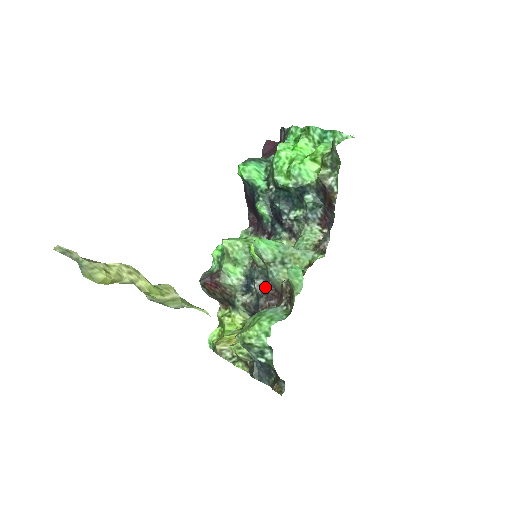
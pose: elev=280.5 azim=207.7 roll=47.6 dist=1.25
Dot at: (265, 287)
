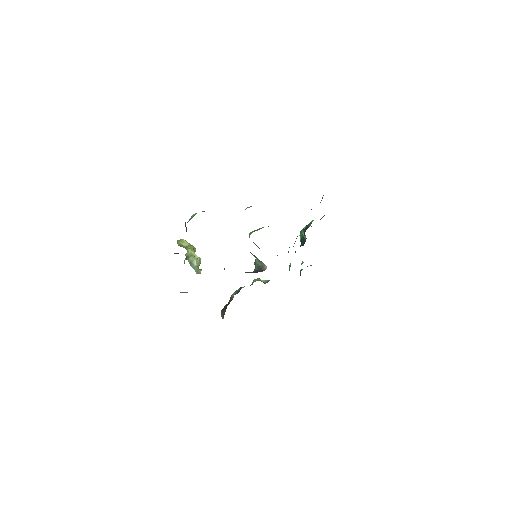
Dot at: (247, 272)
